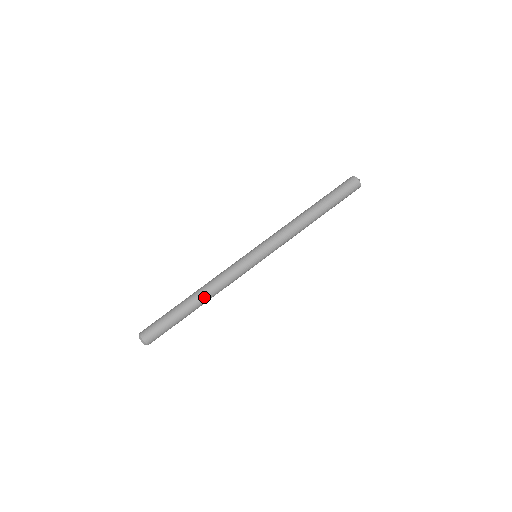
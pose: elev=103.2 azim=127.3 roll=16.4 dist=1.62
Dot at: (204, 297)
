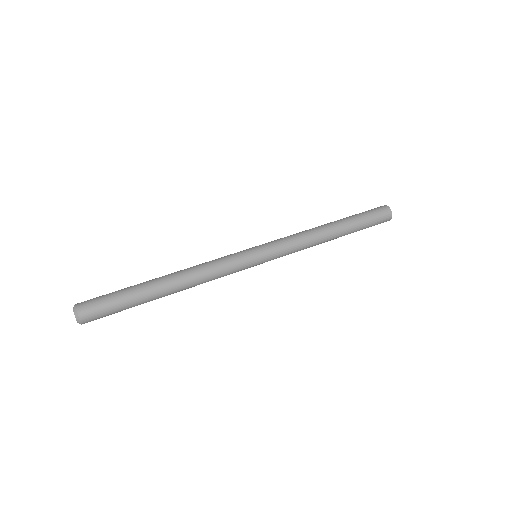
Dot at: (179, 282)
